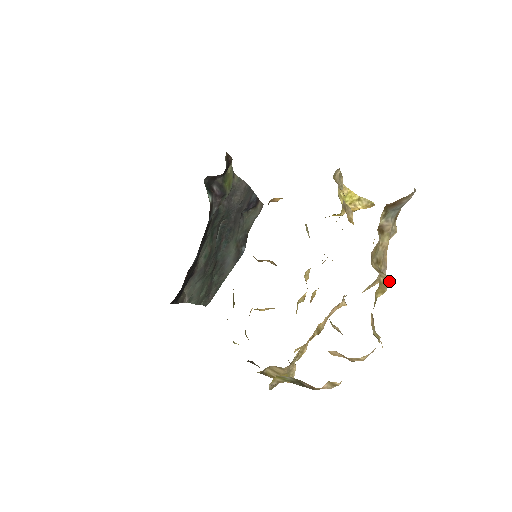
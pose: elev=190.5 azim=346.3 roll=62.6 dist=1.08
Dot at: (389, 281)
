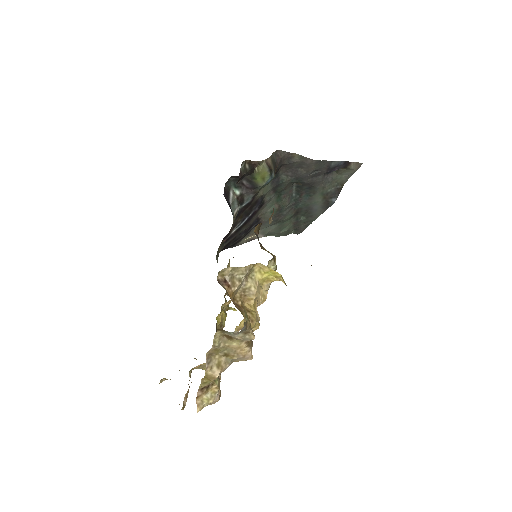
Dot at: (216, 377)
